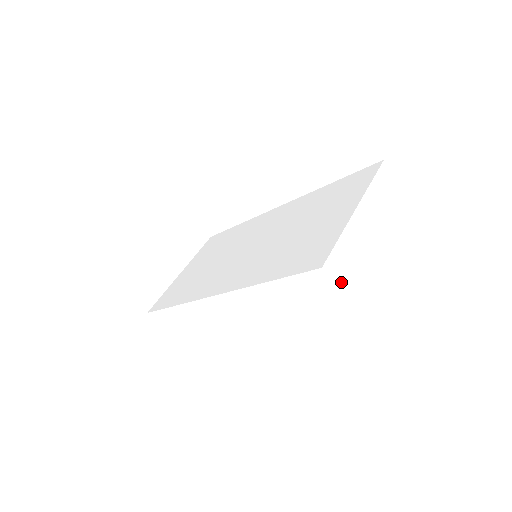
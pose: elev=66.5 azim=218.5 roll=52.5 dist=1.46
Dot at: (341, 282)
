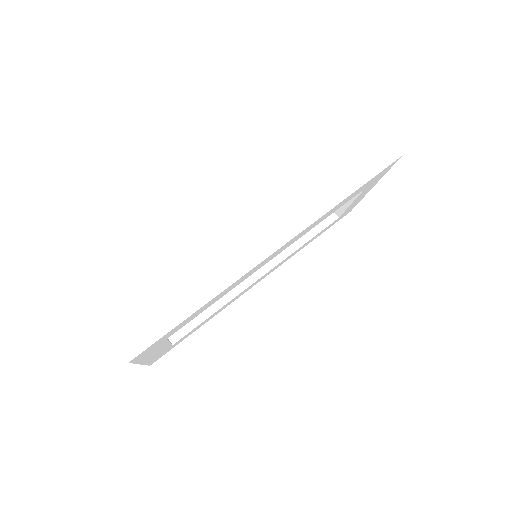
Dot at: occluded
